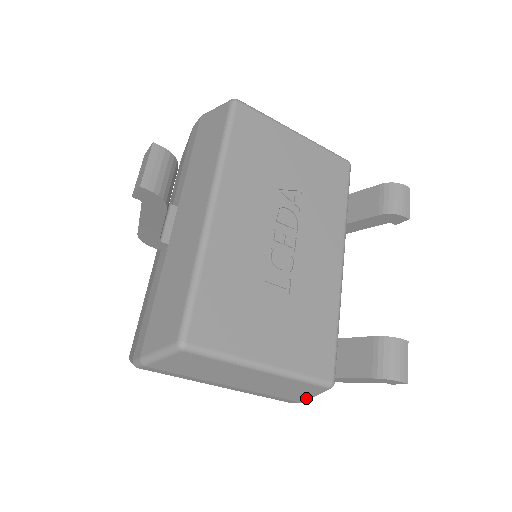
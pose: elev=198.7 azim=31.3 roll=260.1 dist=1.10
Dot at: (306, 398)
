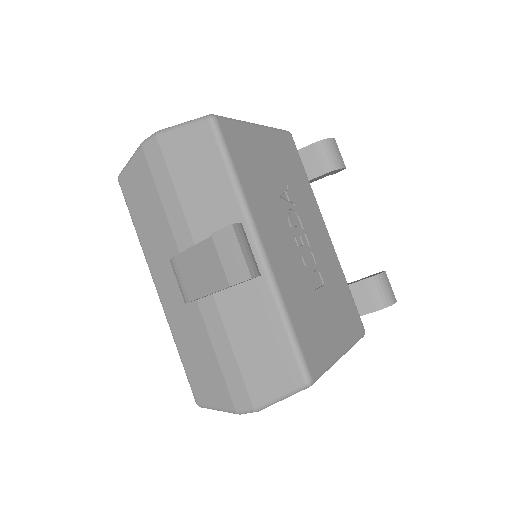
Dot at: occluded
